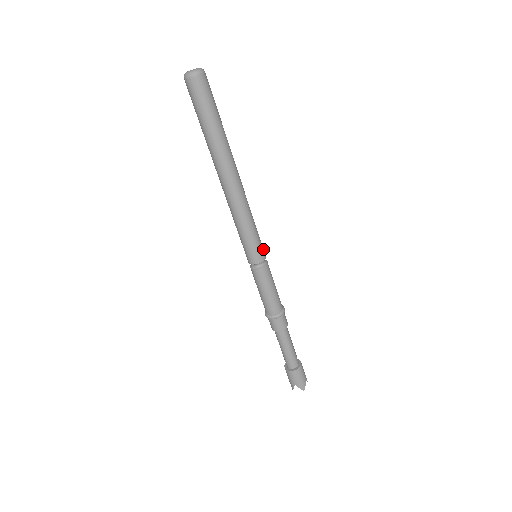
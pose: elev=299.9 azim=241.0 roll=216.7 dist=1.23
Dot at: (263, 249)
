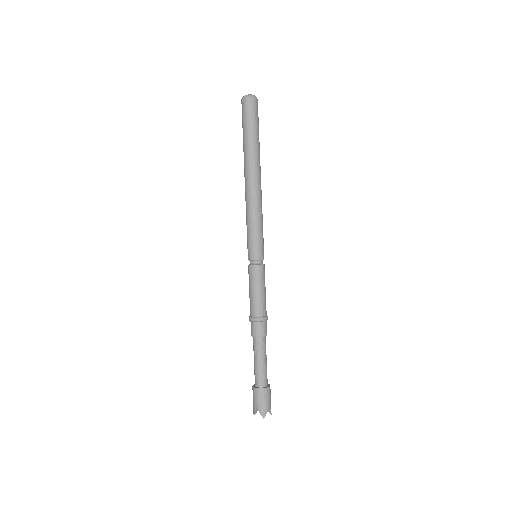
Dot at: (263, 251)
